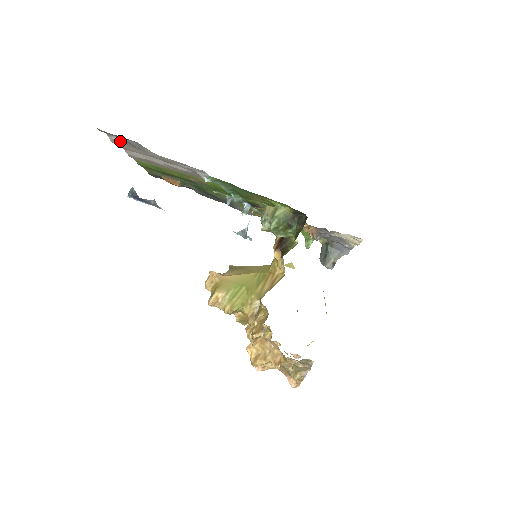
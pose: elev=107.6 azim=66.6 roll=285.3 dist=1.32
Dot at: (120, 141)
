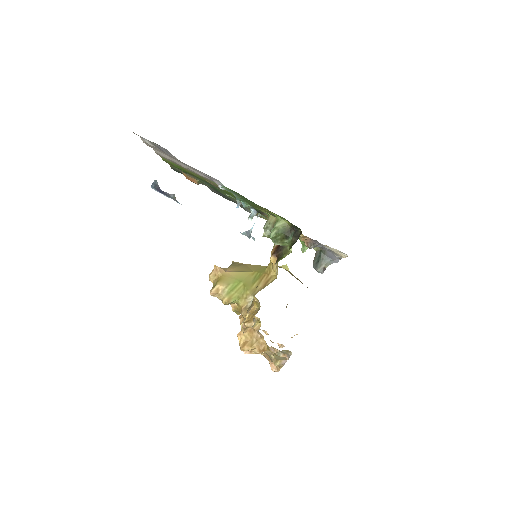
Dot at: (151, 144)
